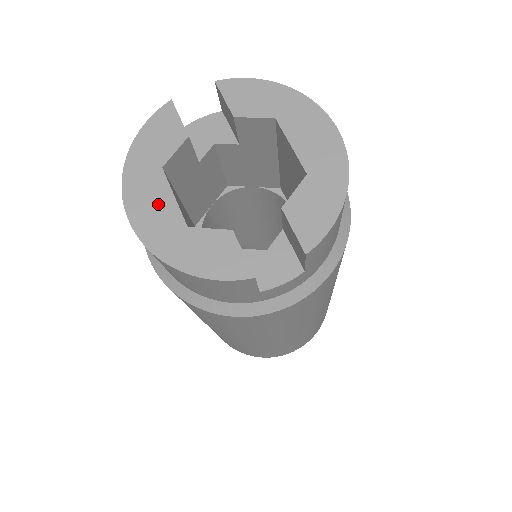
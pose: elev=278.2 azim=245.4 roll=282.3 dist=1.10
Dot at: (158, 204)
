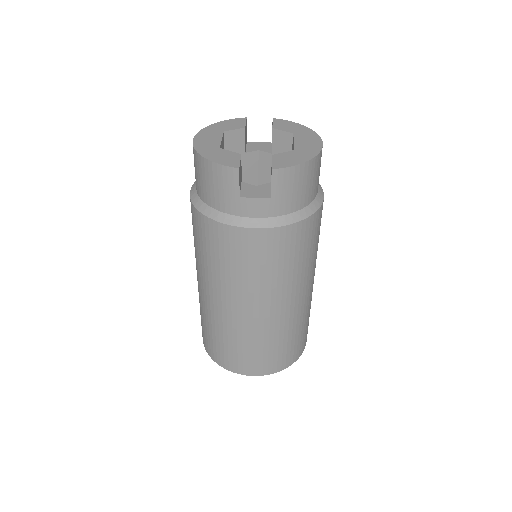
Dot at: (212, 139)
